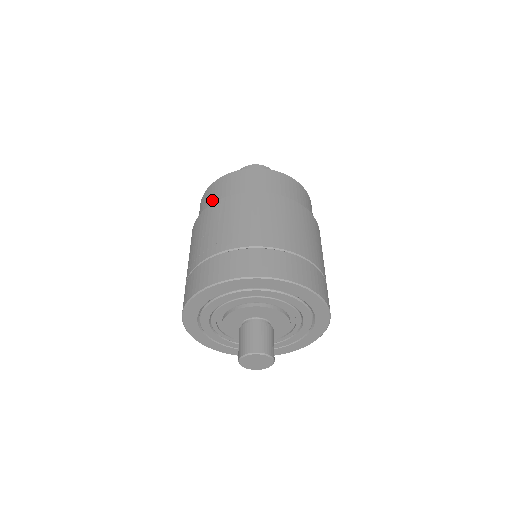
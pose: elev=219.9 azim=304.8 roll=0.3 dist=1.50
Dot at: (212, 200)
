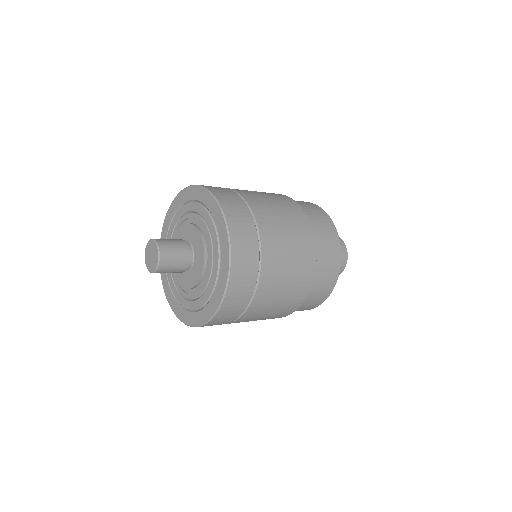
Dot at: occluded
